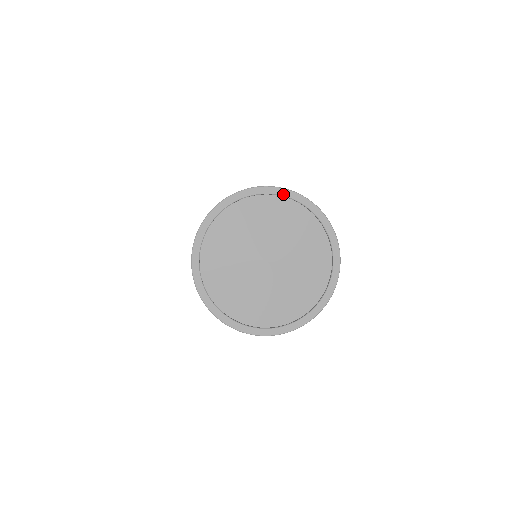
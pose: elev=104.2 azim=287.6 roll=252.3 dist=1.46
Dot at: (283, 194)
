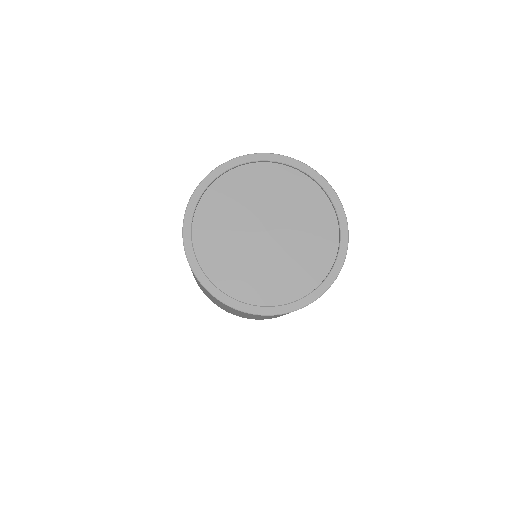
Dot at: (326, 189)
